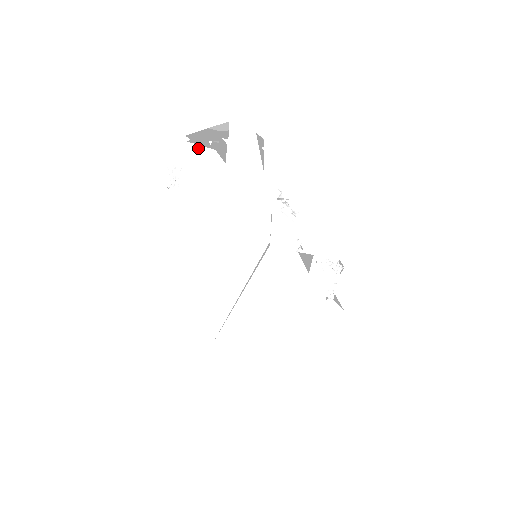
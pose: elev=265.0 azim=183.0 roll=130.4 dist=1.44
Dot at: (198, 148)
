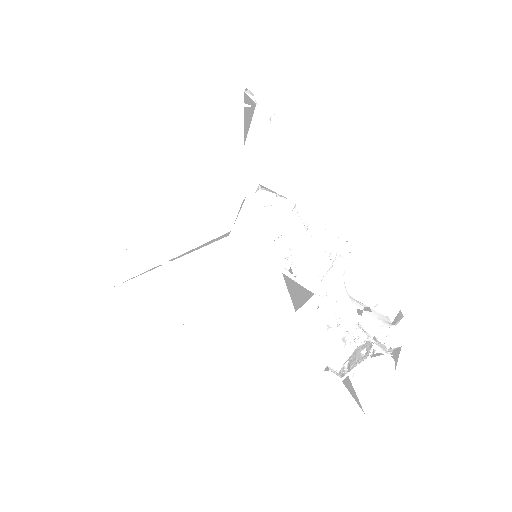
Dot at: occluded
